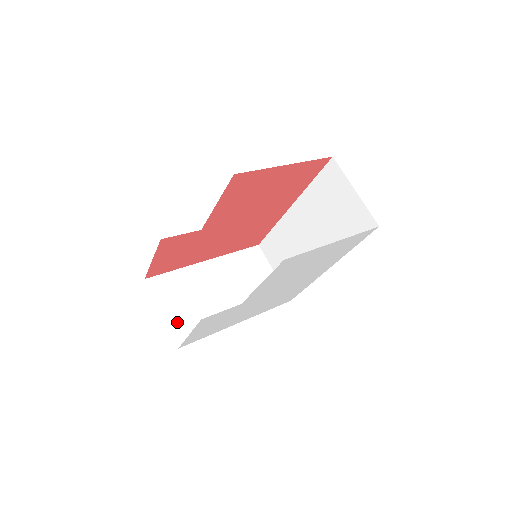
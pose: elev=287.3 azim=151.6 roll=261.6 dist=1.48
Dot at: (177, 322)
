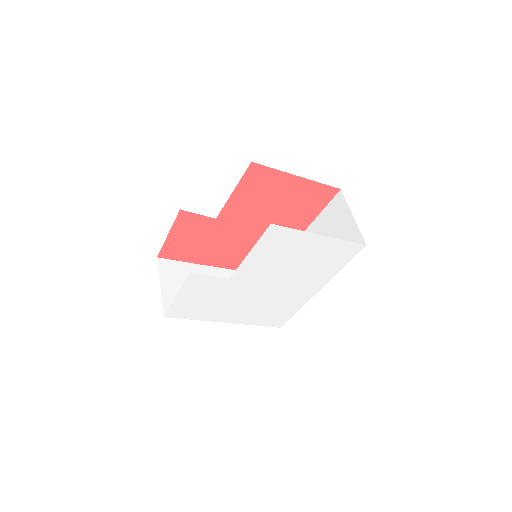
Dot at: (171, 298)
